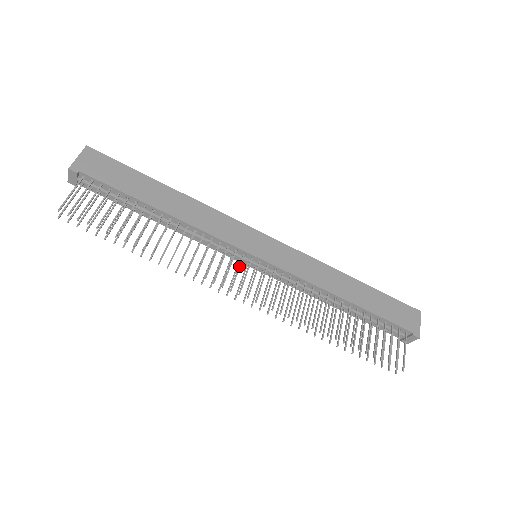
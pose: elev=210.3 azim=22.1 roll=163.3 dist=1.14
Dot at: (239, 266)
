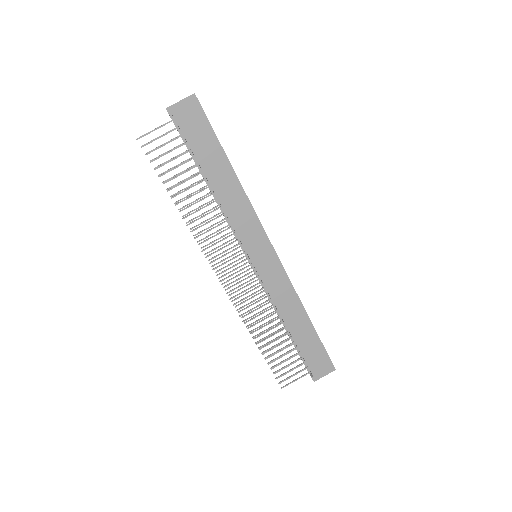
Dot at: (234, 258)
